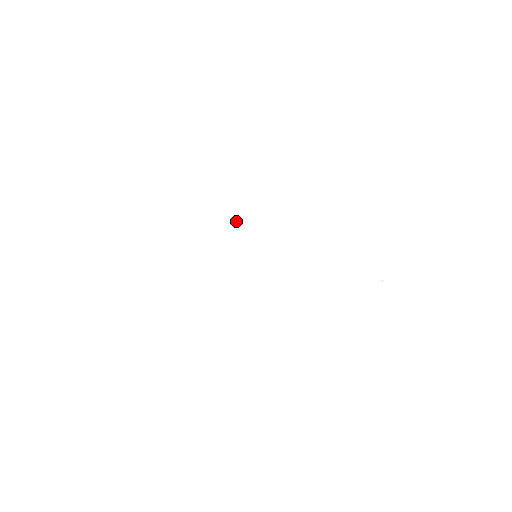
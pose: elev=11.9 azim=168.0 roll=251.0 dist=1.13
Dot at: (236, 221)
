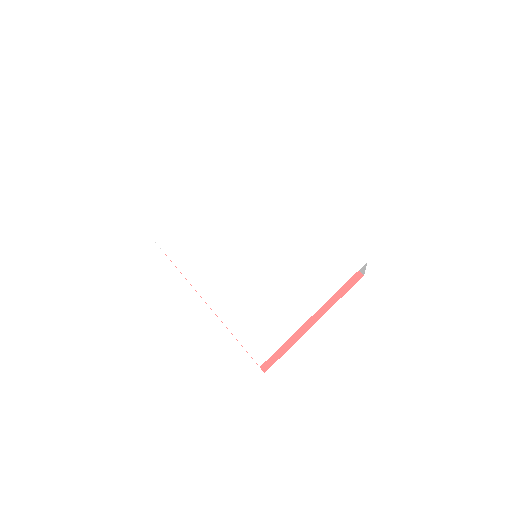
Dot at: (256, 225)
